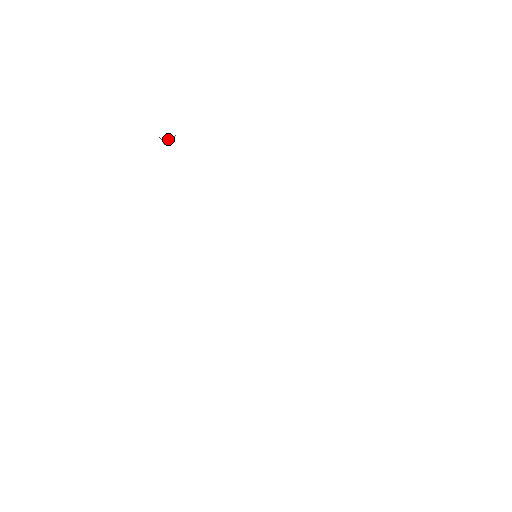
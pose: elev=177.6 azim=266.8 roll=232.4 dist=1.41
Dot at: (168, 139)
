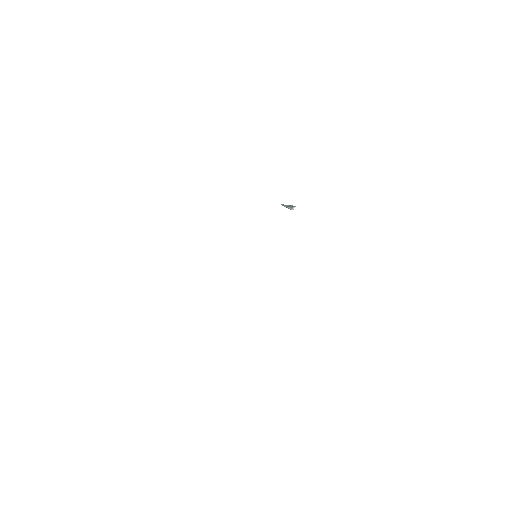
Dot at: (292, 208)
